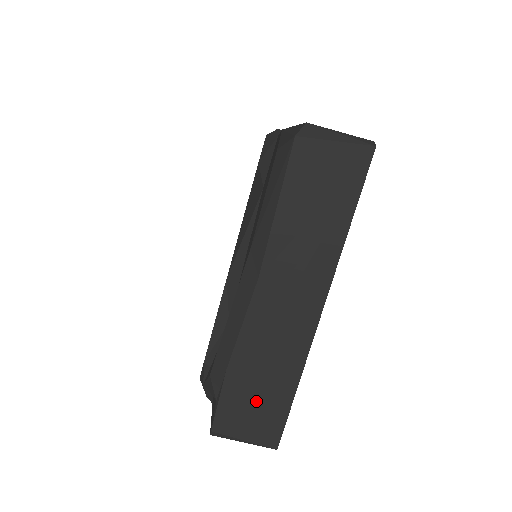
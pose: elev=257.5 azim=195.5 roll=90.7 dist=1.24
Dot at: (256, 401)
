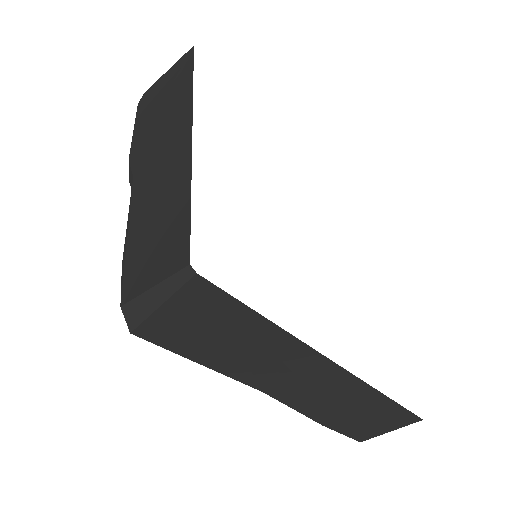
Dot at: (369, 420)
